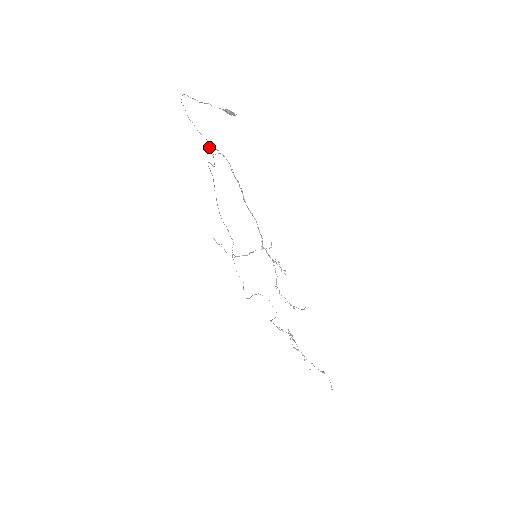
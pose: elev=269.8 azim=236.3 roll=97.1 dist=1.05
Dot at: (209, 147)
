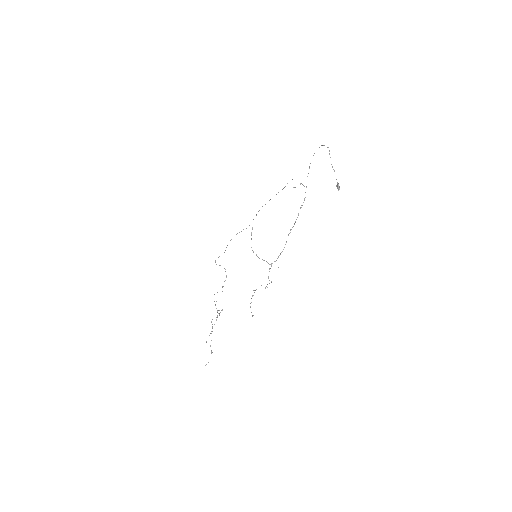
Dot at: occluded
